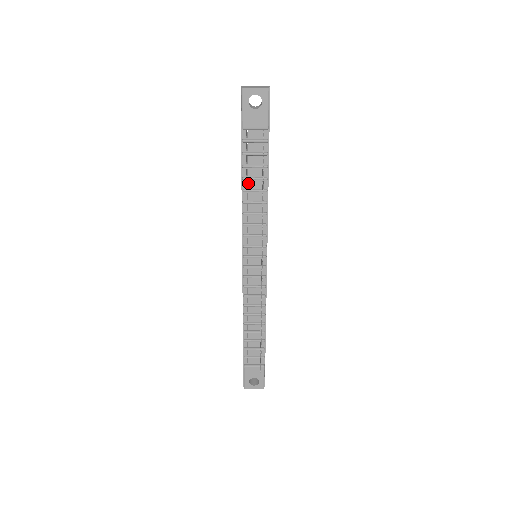
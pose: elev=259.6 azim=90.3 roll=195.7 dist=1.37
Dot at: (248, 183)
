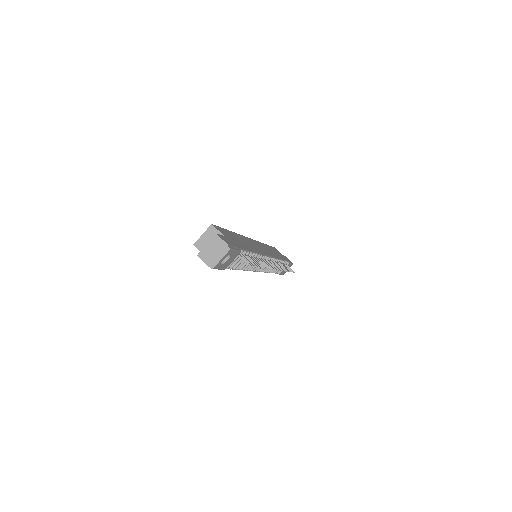
Dot at: (240, 265)
